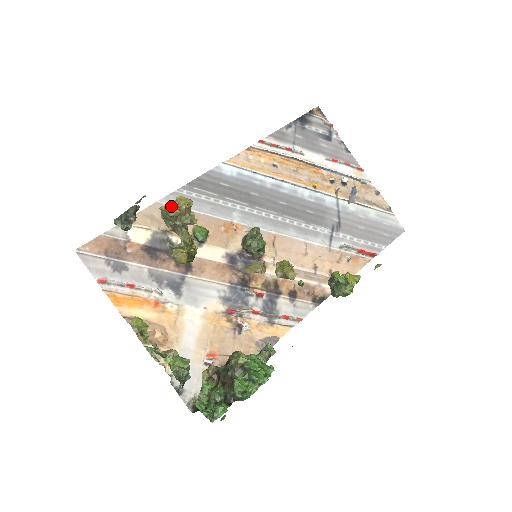
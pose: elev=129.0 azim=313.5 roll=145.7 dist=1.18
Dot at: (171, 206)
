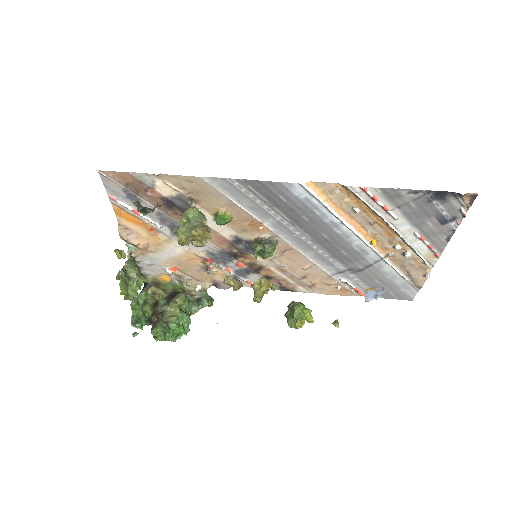
Dot at: (183, 239)
